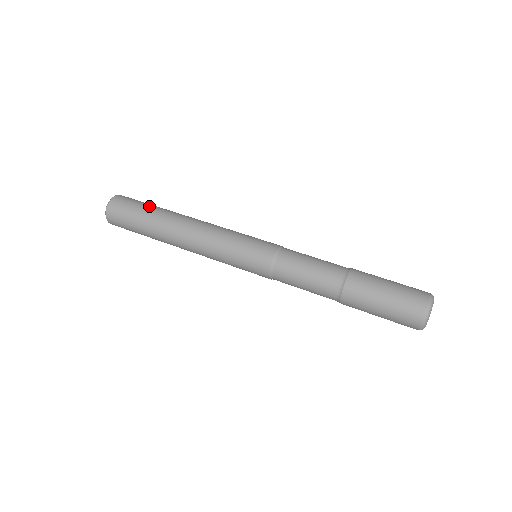
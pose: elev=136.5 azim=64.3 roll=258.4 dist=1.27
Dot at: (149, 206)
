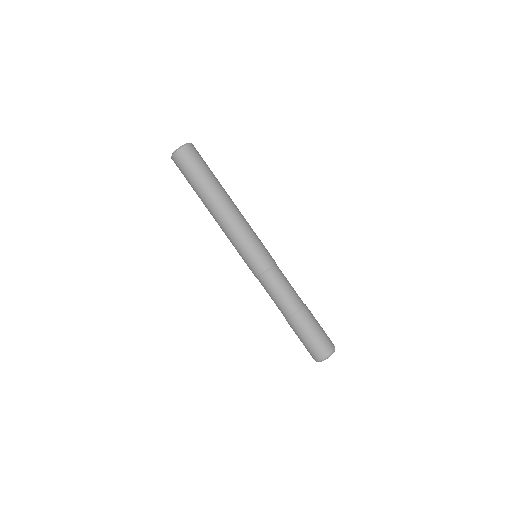
Dot at: (206, 173)
